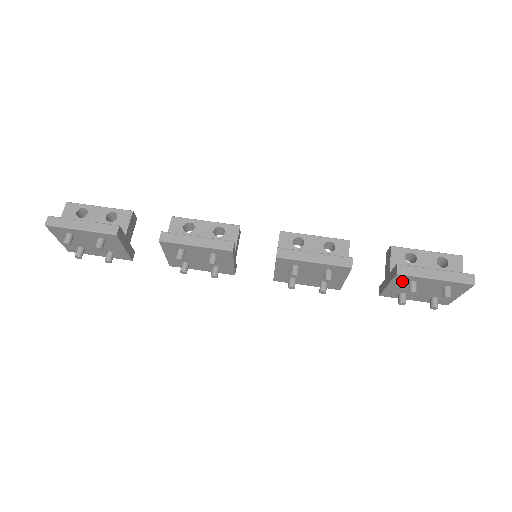
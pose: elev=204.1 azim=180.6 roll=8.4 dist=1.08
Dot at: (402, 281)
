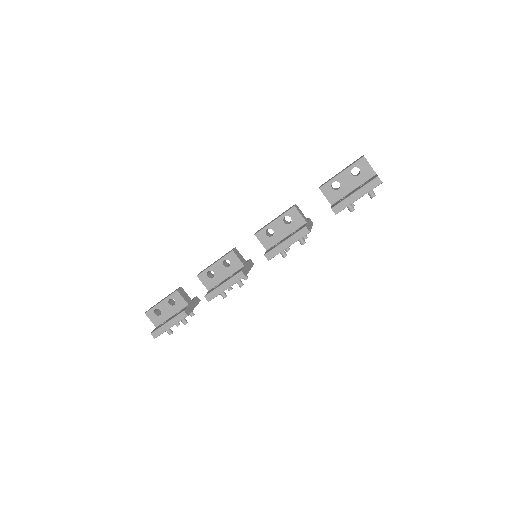
Dot at: occluded
